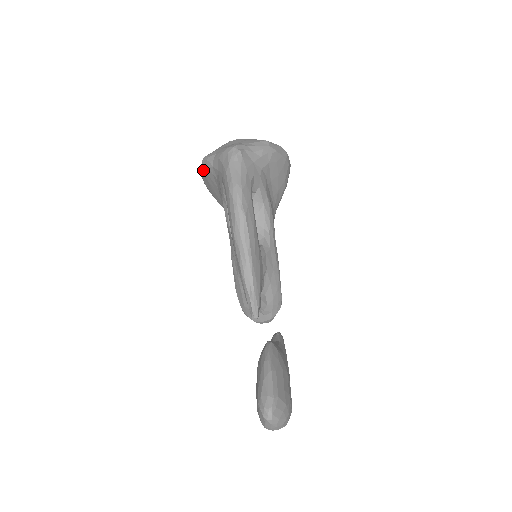
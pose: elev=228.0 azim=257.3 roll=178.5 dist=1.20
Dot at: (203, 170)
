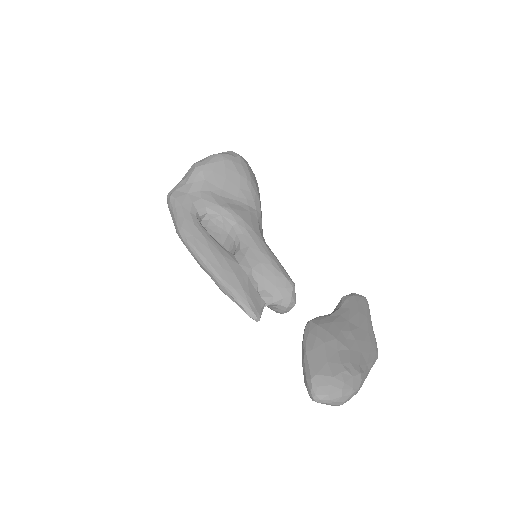
Dot at: occluded
